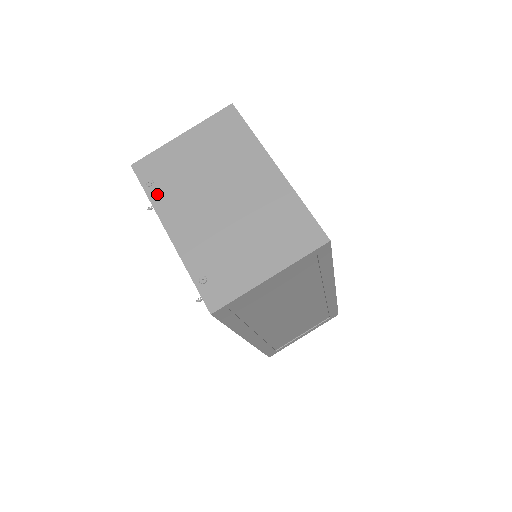
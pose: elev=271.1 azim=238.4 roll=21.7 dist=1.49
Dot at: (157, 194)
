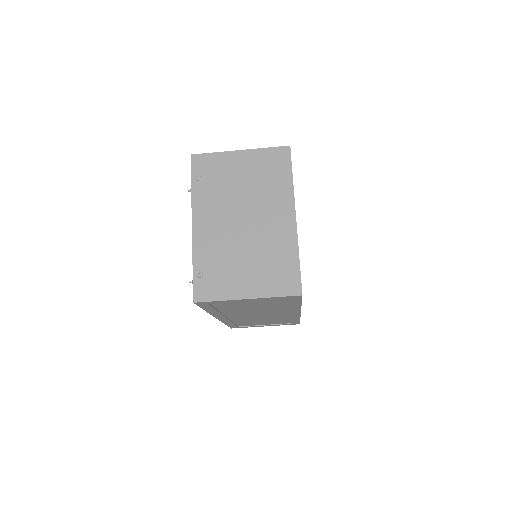
Dot at: (199, 190)
